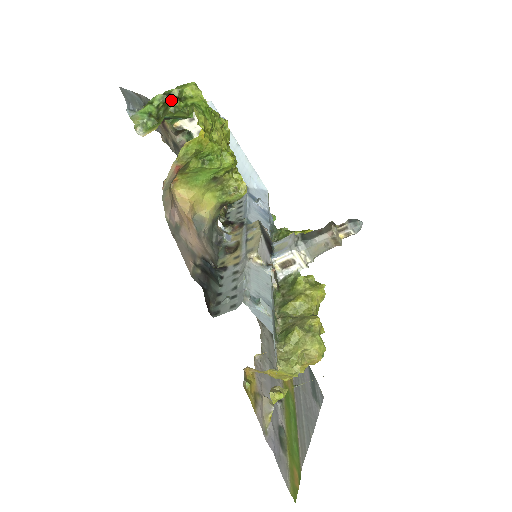
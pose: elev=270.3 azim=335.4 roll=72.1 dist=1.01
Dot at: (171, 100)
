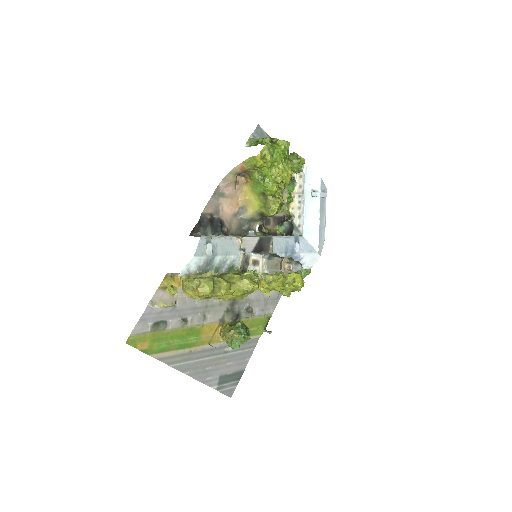
Dot at: (266, 138)
